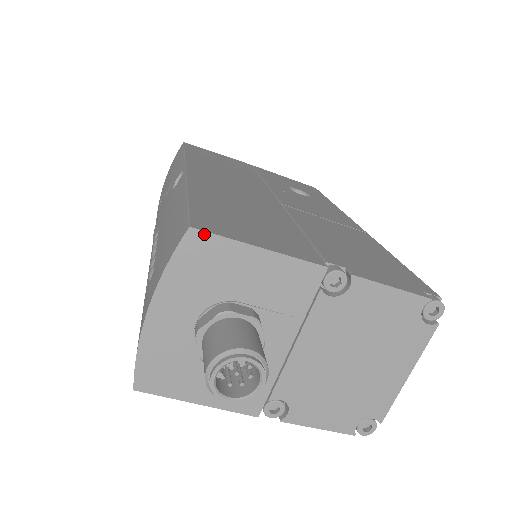
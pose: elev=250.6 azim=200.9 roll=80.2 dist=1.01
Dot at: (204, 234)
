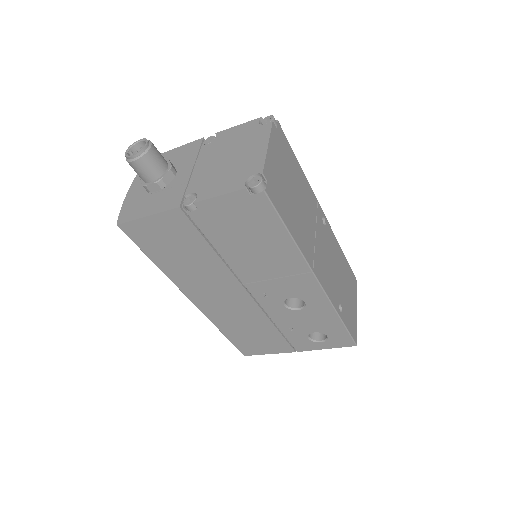
Dot at: occluded
